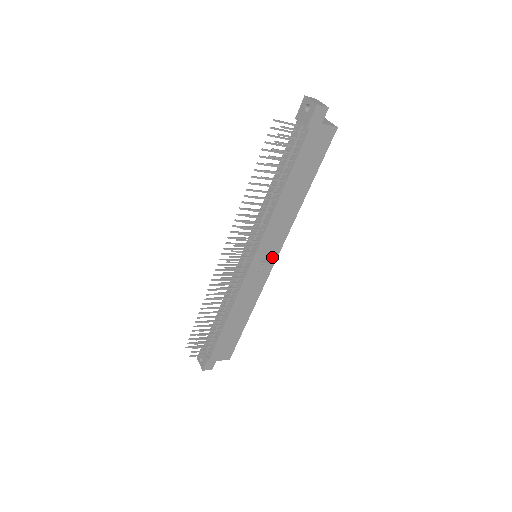
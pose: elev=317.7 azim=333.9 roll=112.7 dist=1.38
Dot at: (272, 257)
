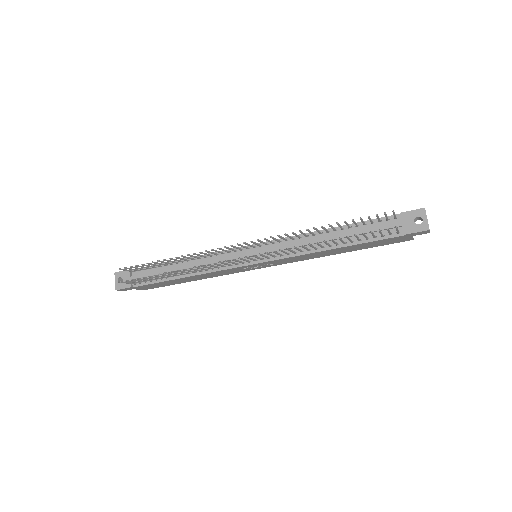
Dot at: (267, 266)
